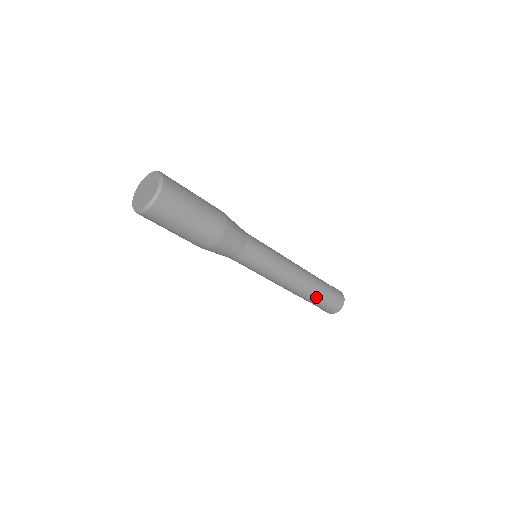
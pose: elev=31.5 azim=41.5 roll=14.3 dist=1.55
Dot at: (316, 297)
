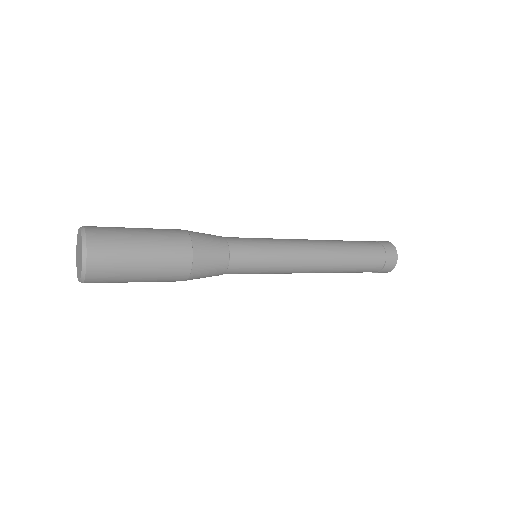
Dot at: (353, 269)
